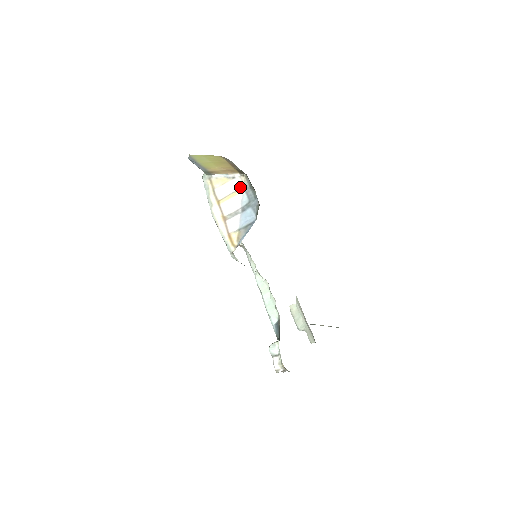
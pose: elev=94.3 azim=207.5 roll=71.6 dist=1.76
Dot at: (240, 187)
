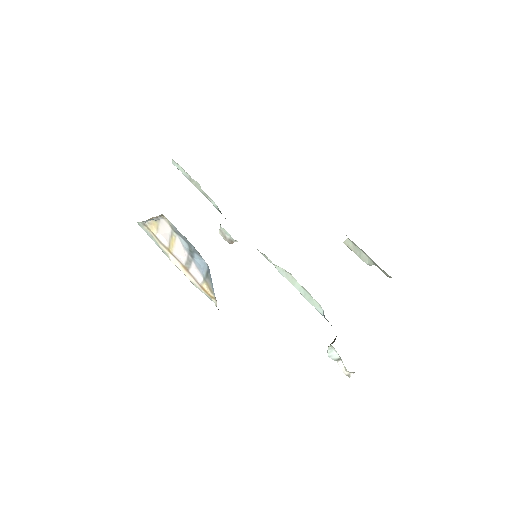
Dot at: (170, 230)
